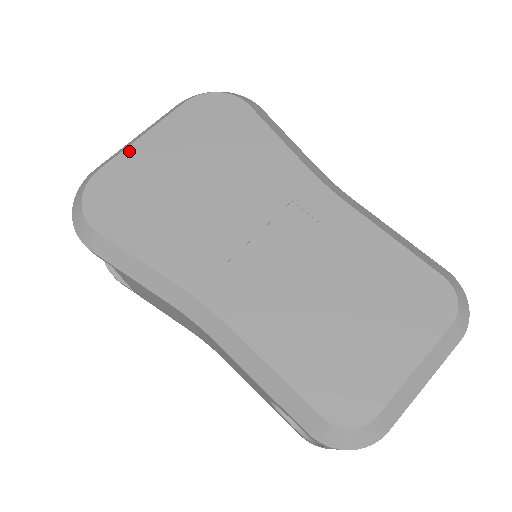
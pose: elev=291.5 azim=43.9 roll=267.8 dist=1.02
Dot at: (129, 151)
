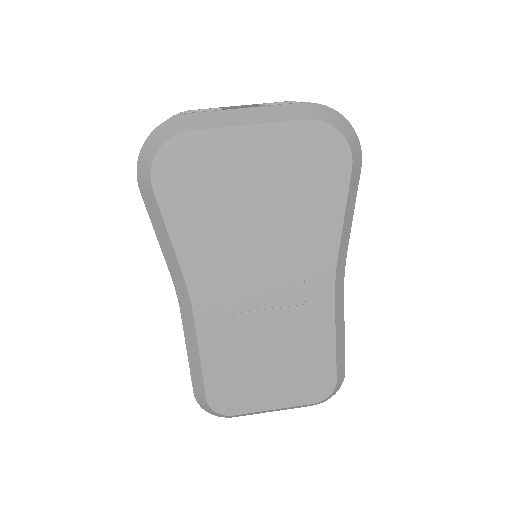
Dot at: (227, 133)
